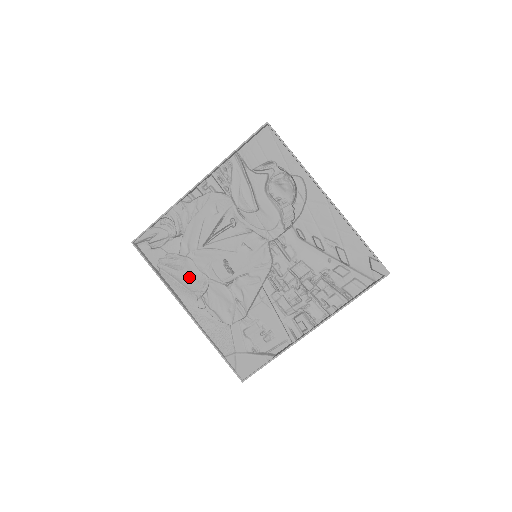
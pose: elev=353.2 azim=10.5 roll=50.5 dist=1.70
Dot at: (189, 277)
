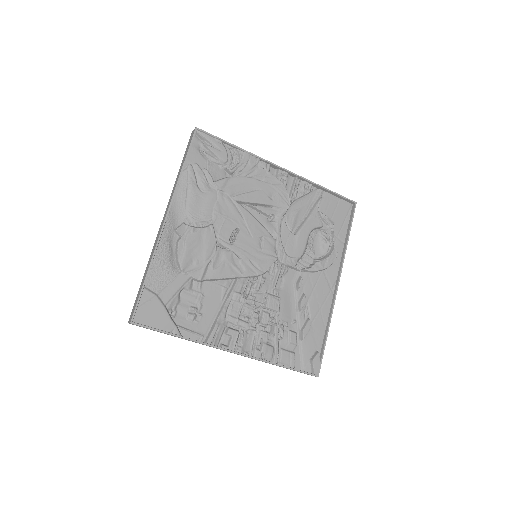
Dot at: (200, 203)
